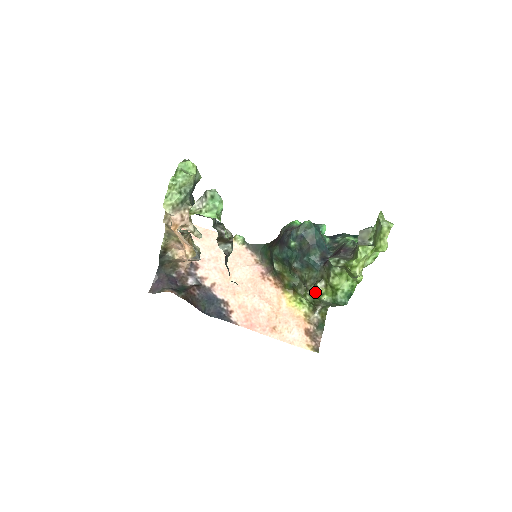
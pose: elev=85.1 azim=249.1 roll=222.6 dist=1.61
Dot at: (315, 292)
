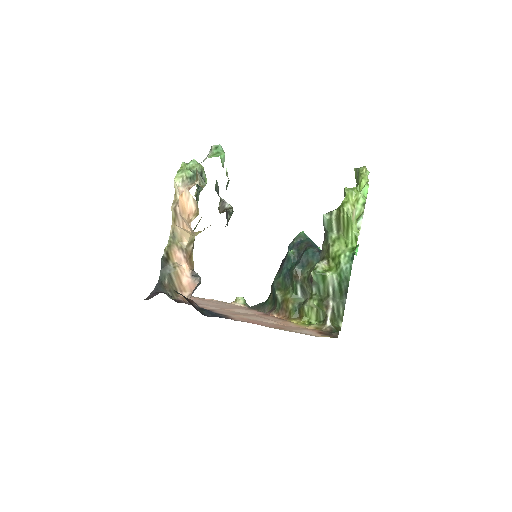
Dot at: (318, 268)
